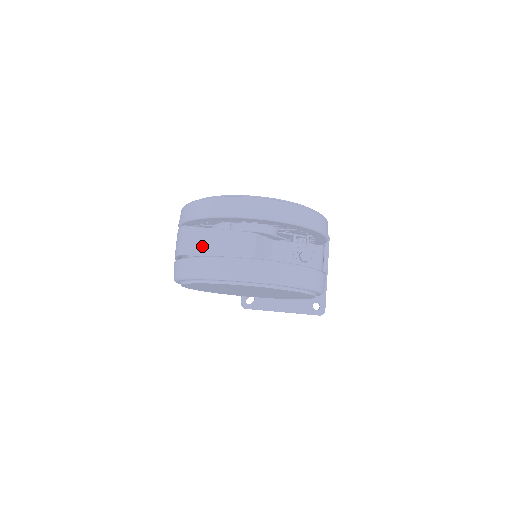
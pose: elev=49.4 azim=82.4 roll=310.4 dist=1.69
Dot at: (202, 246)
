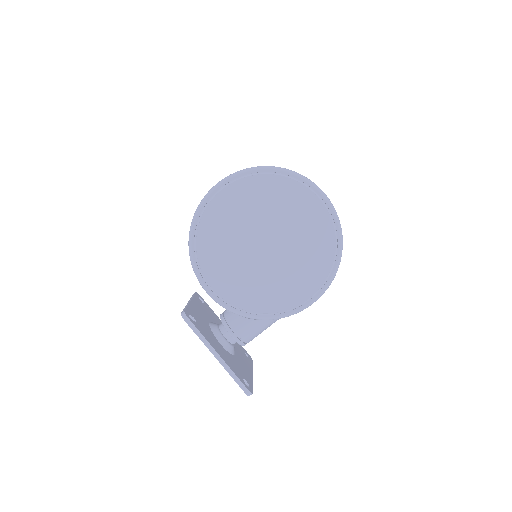
Dot at: occluded
